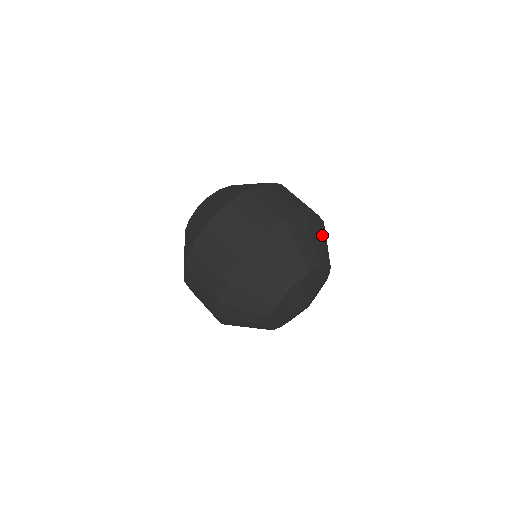
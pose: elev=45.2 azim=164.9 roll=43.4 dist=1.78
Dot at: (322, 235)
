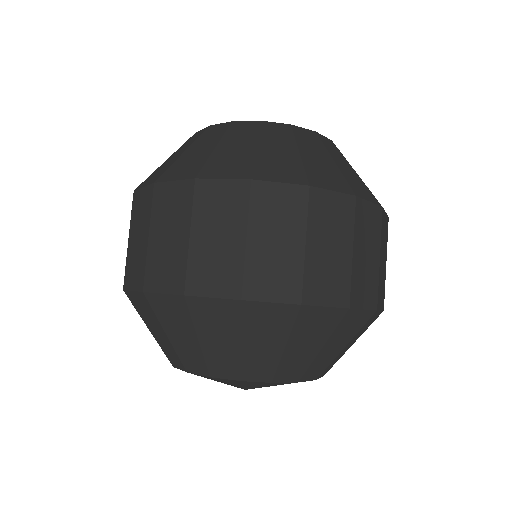
Dot at: occluded
